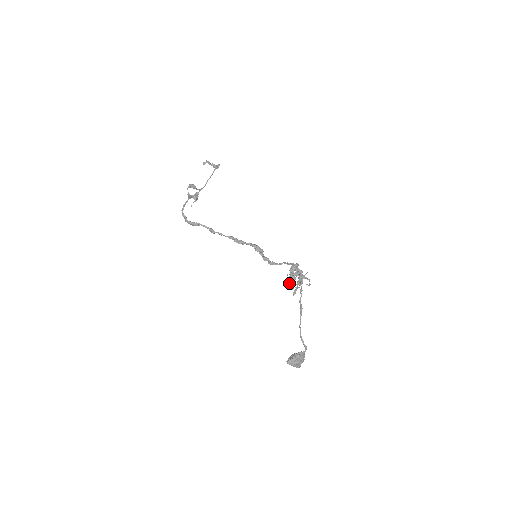
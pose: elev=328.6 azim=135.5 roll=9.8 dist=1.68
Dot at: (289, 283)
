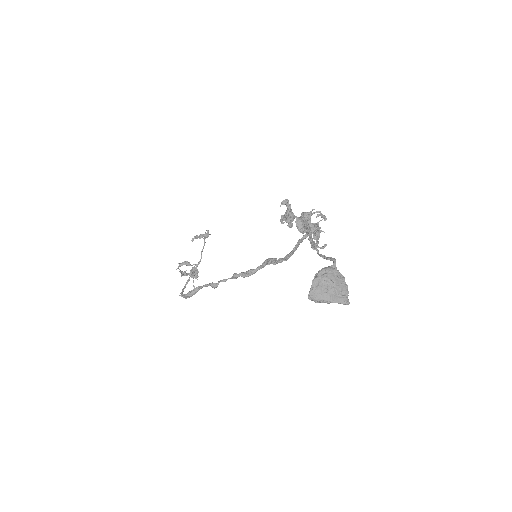
Dot at: (280, 221)
